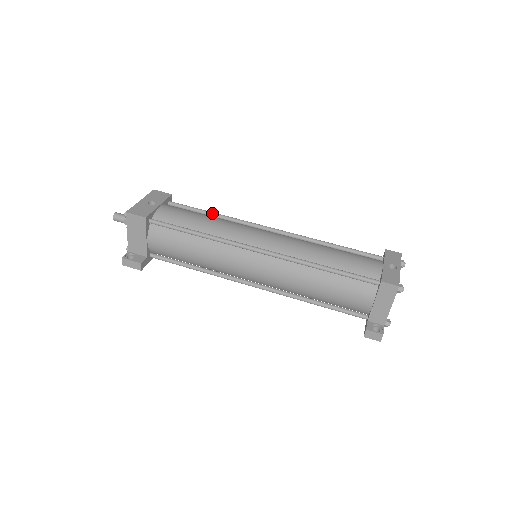
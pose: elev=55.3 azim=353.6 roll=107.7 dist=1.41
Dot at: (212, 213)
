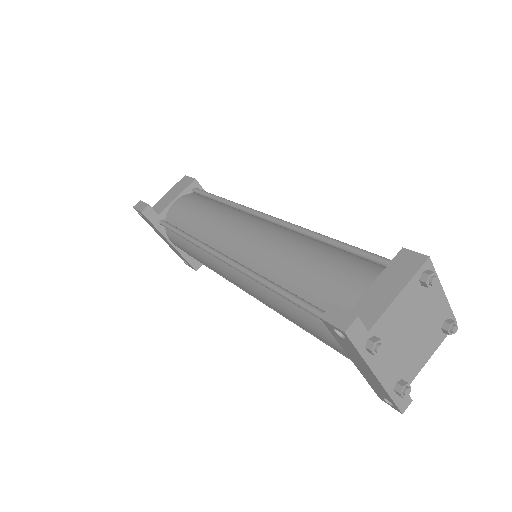
Dot at: occluded
